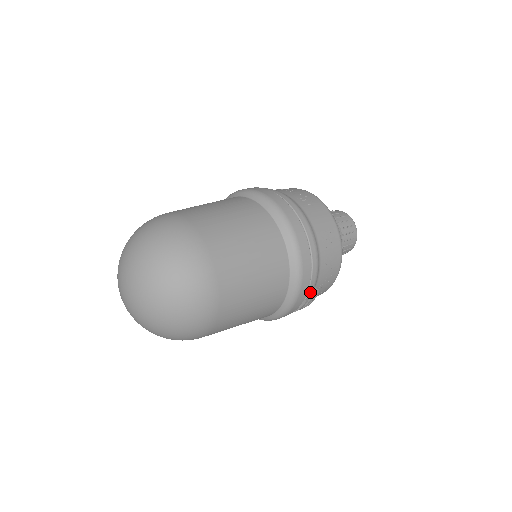
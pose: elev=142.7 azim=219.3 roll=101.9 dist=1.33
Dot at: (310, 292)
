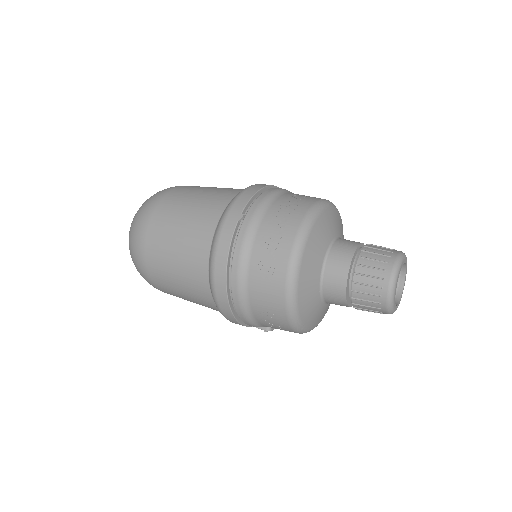
Dot at: (256, 327)
